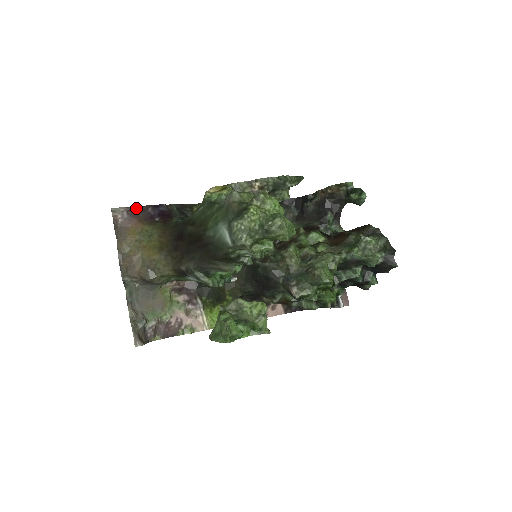
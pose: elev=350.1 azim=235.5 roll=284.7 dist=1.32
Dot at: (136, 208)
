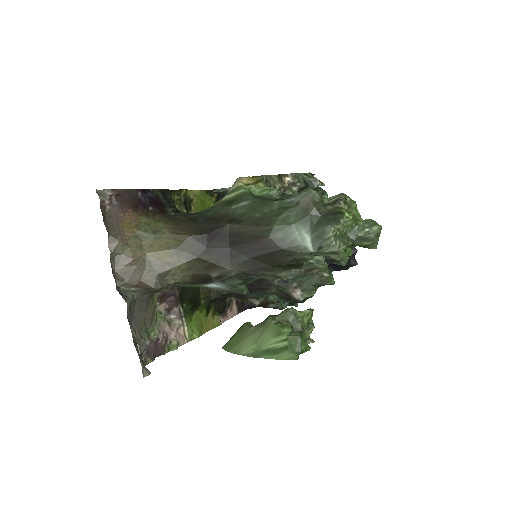
Dot at: (122, 192)
